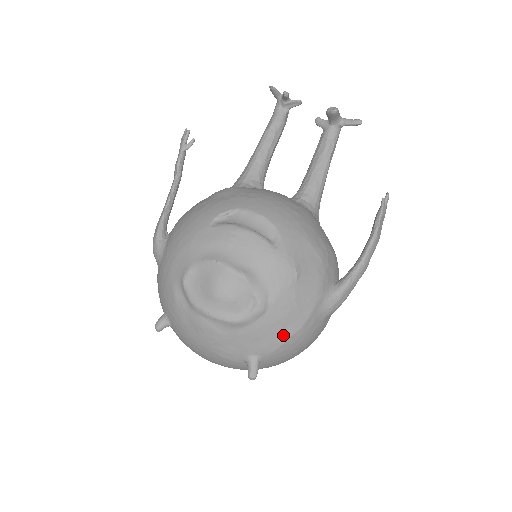
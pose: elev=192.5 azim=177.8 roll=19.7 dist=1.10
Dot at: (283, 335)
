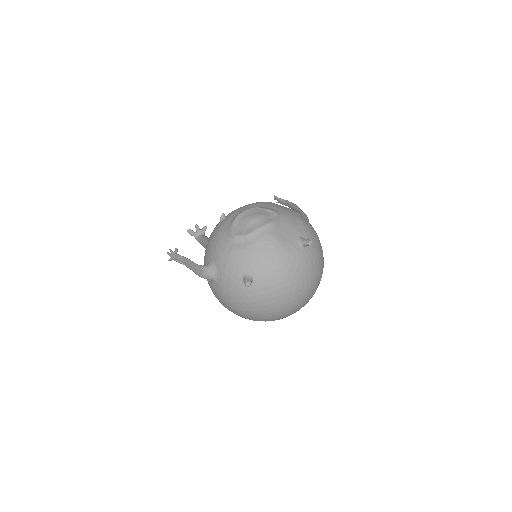
Dot at: (299, 221)
